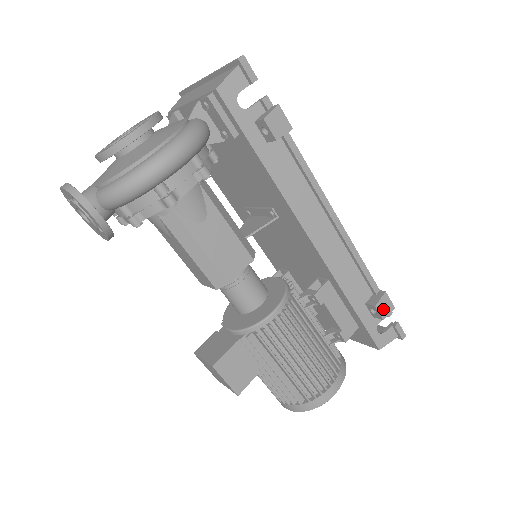
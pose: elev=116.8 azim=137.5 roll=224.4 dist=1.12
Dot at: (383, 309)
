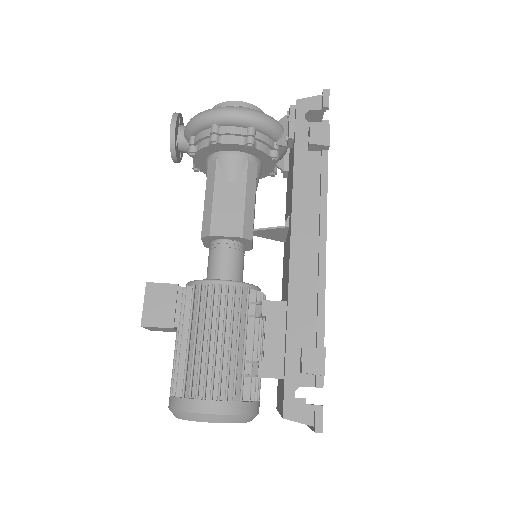
Dot at: (310, 361)
